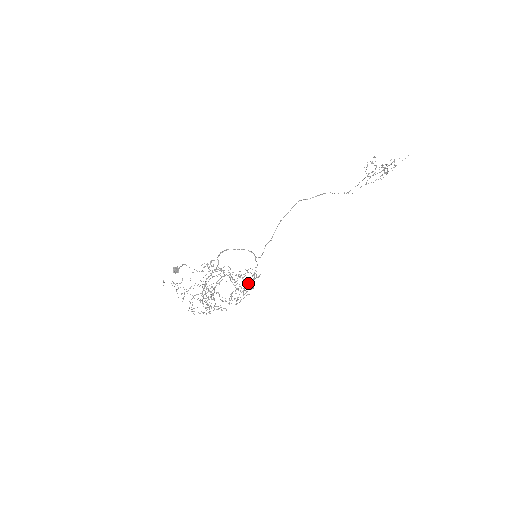
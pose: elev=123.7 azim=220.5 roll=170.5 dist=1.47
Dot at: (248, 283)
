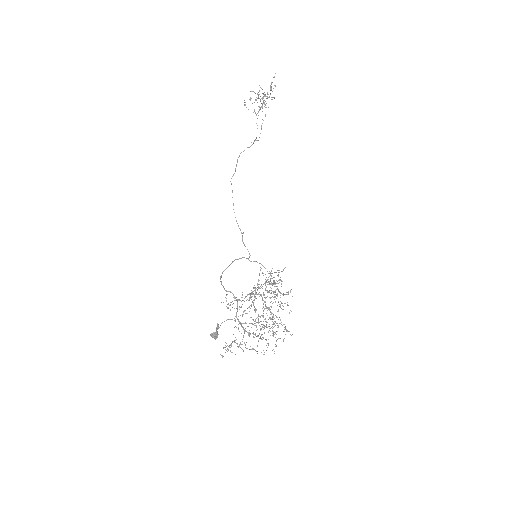
Dot at: (274, 284)
